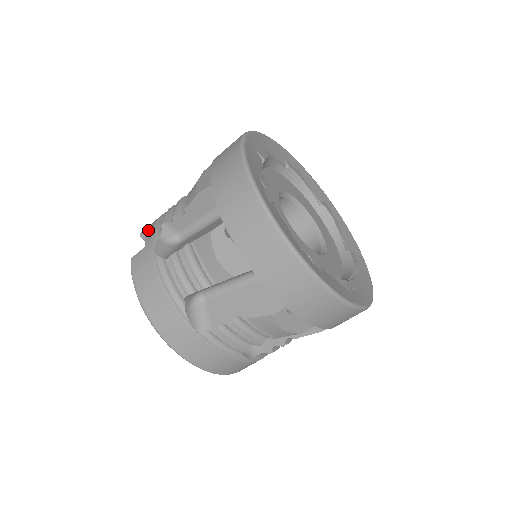
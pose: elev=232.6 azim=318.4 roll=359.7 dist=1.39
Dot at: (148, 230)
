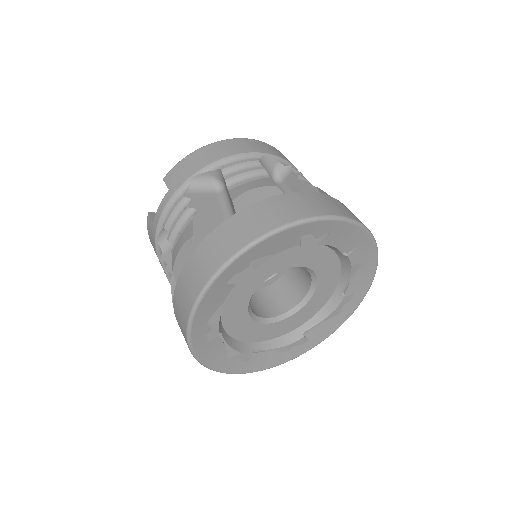
Dot at: (160, 204)
